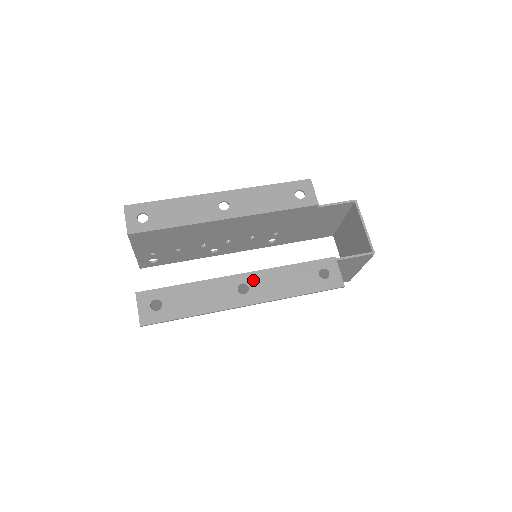
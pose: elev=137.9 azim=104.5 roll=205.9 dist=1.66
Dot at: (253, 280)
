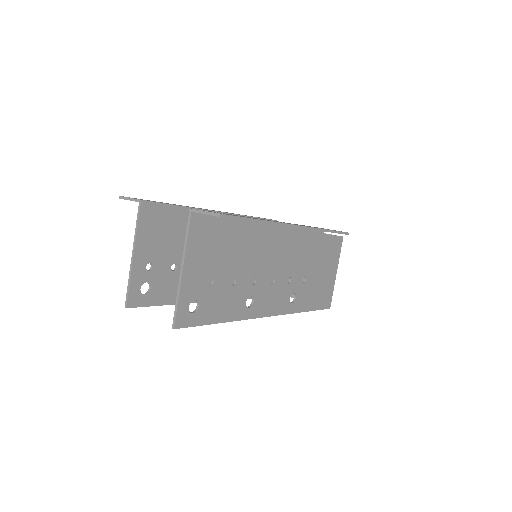
Dot at: occluded
